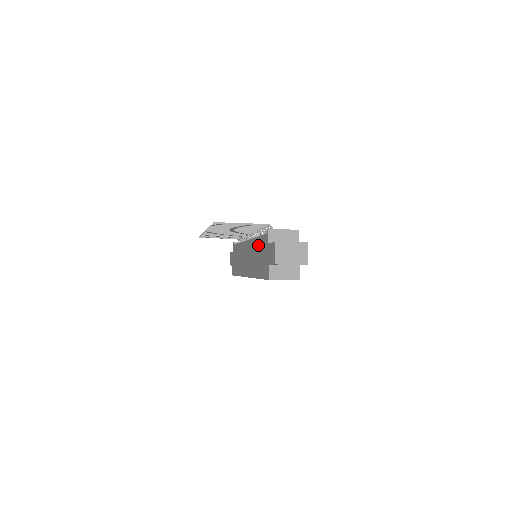
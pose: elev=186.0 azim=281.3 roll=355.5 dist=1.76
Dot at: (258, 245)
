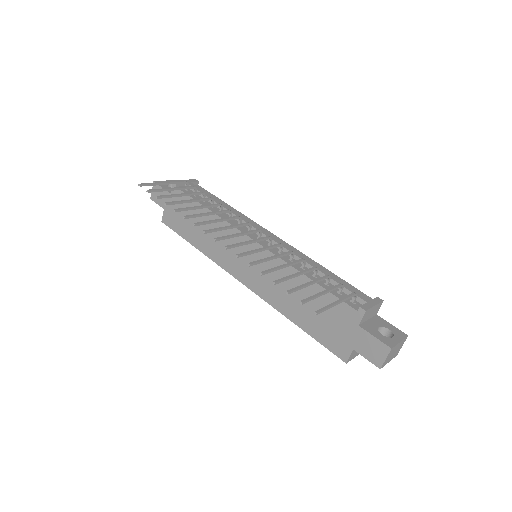
Dot at: (311, 292)
